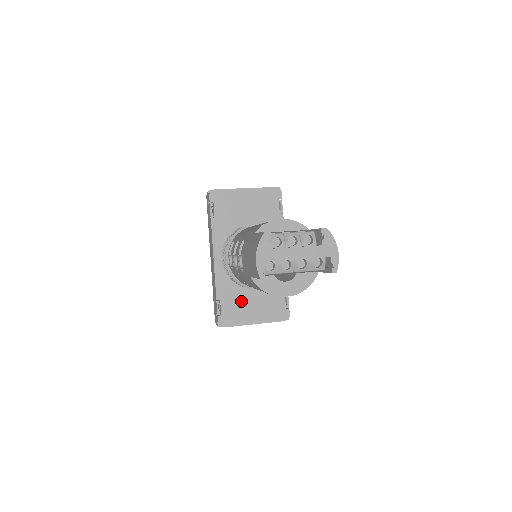
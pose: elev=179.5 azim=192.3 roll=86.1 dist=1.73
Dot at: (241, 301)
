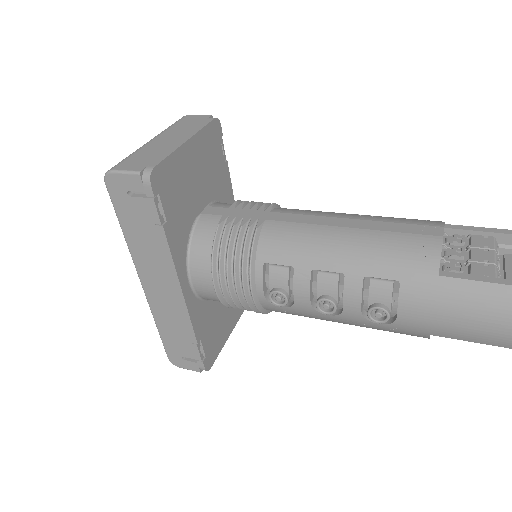
Dot at: (217, 319)
